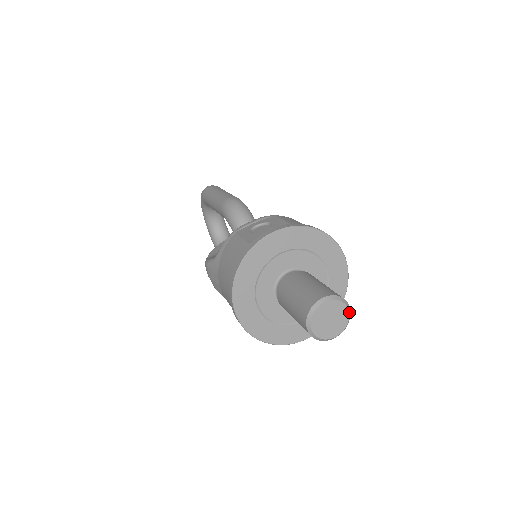
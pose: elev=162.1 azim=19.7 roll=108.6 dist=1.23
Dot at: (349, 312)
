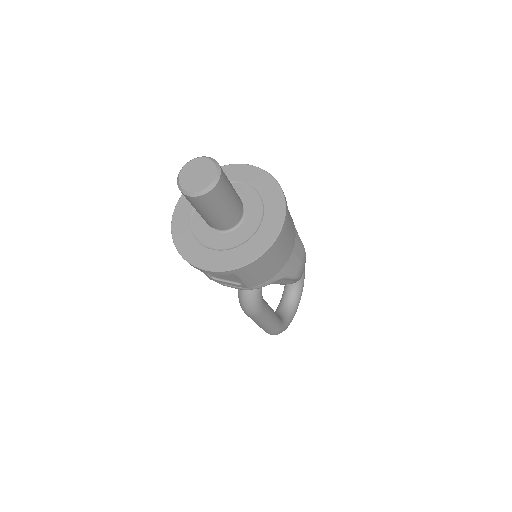
Dot at: (215, 179)
